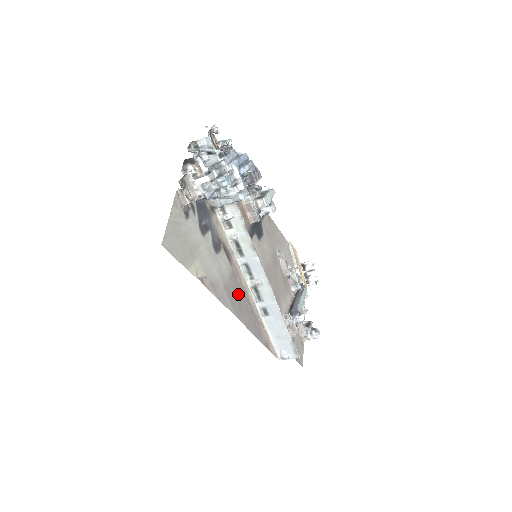
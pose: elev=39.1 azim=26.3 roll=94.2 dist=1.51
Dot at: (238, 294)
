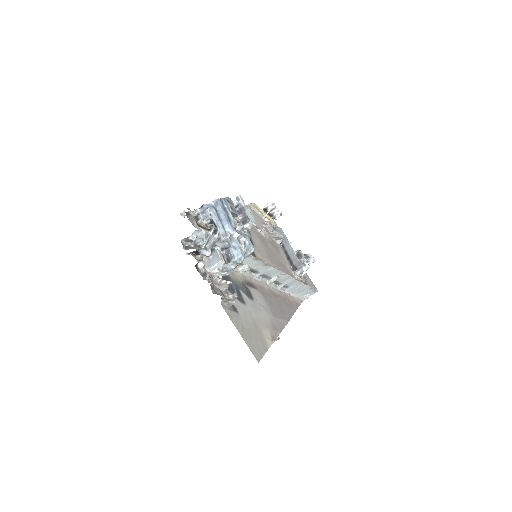
Dot at: (274, 303)
